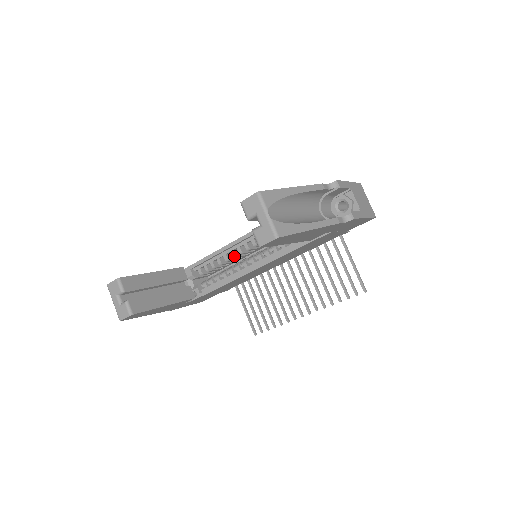
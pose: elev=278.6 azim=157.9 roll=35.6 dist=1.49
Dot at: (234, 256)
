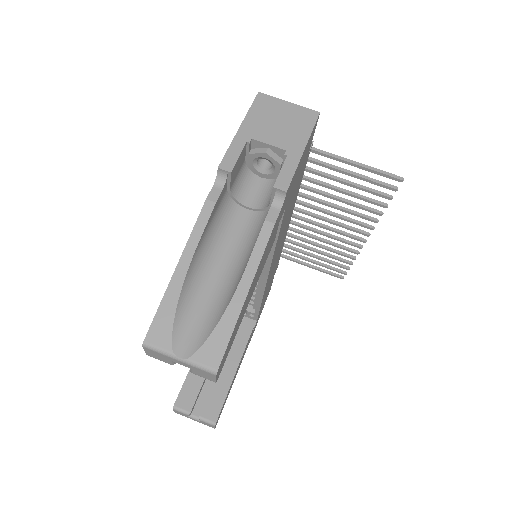
Dot at: occluded
